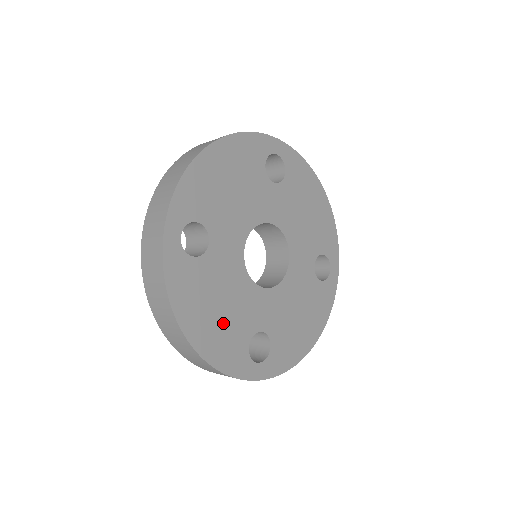
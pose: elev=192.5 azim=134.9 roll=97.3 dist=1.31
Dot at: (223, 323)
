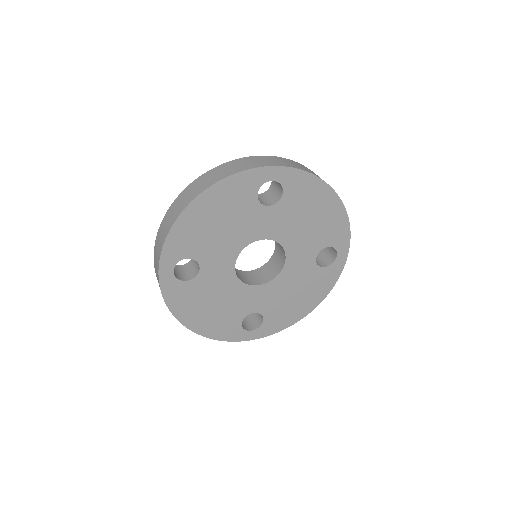
Dot at: (217, 314)
